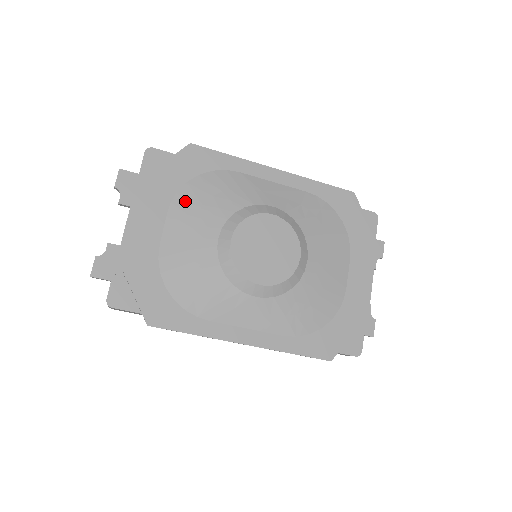
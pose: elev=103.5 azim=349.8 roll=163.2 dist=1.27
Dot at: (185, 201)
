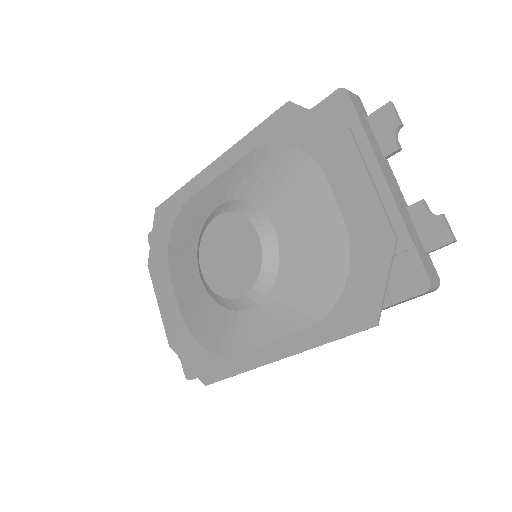
Dot at: (173, 260)
